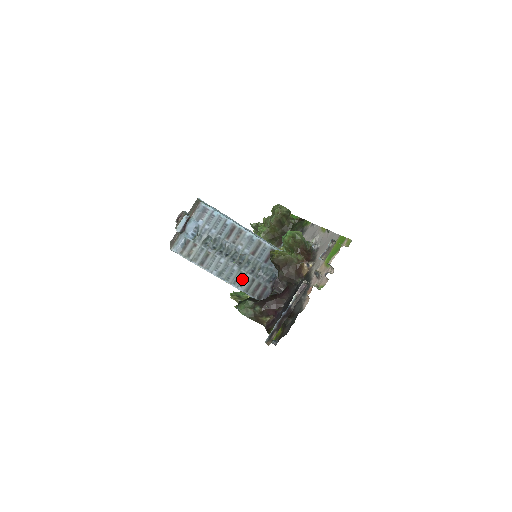
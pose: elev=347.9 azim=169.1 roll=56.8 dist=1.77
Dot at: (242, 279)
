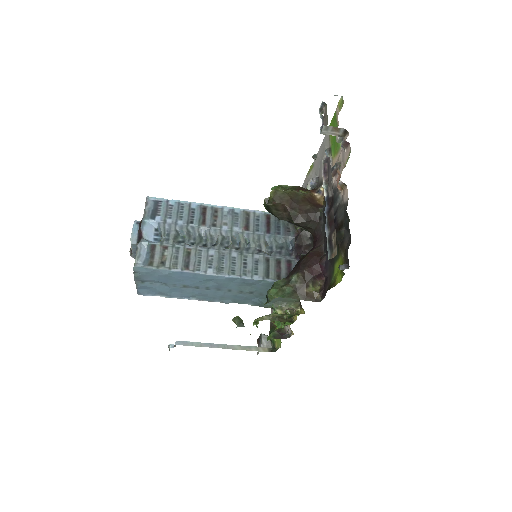
Dot at: (252, 265)
